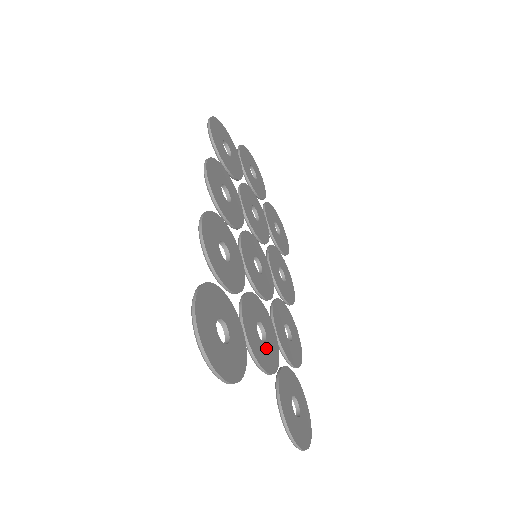
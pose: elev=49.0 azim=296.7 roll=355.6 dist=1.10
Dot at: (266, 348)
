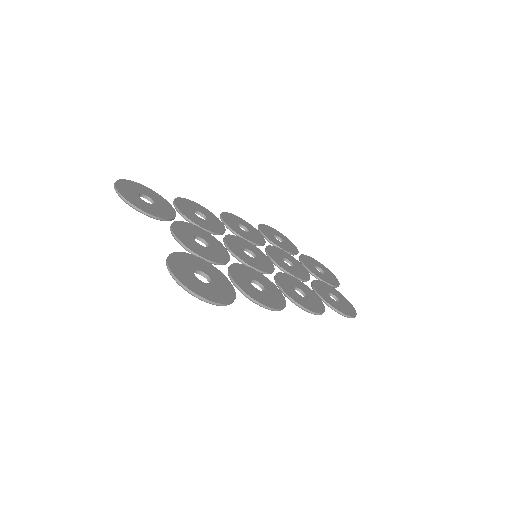
Dot at: (196, 244)
